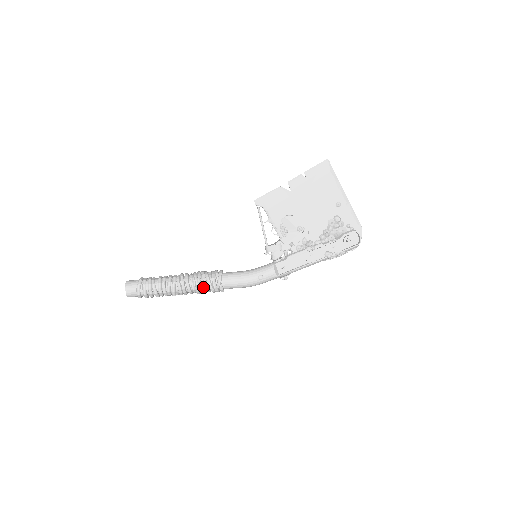
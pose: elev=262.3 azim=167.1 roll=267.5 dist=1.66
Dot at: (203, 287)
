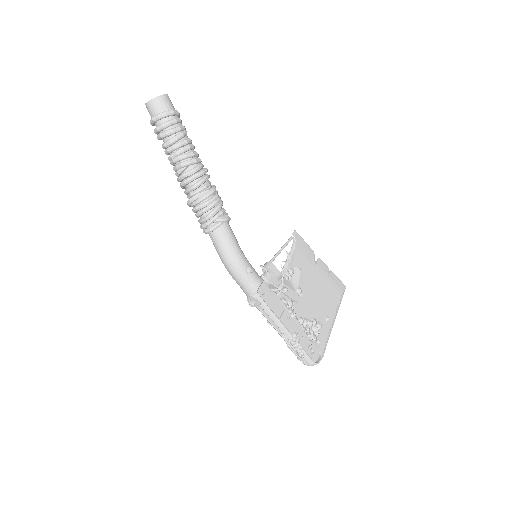
Dot at: (212, 200)
